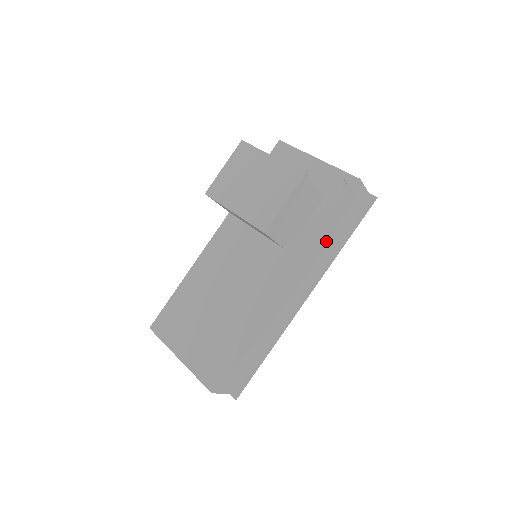
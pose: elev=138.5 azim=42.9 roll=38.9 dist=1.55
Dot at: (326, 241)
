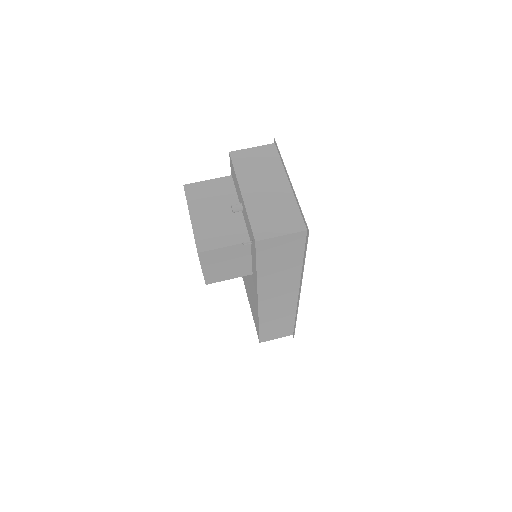
Dot at: (272, 274)
